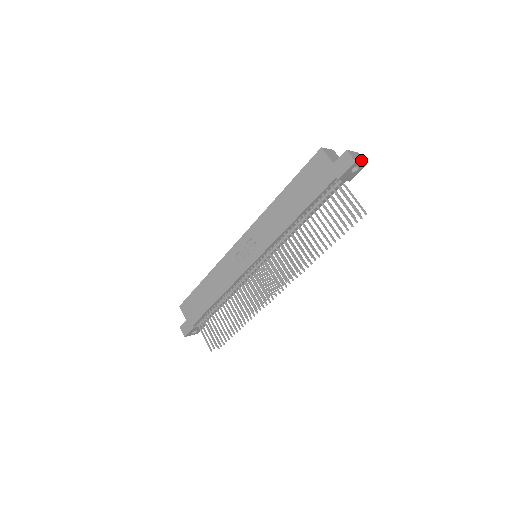
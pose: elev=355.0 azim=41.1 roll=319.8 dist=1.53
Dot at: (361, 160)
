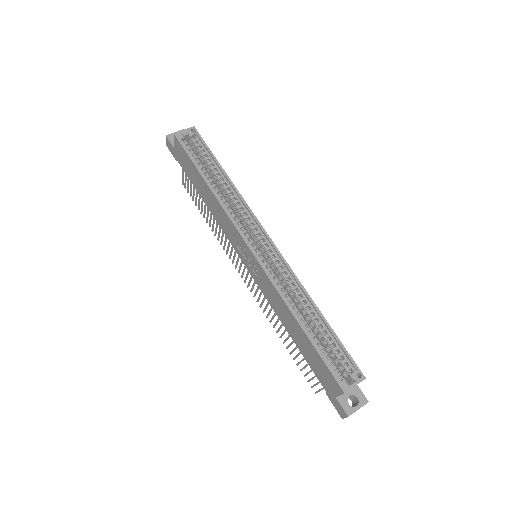
Dot at: occluded
